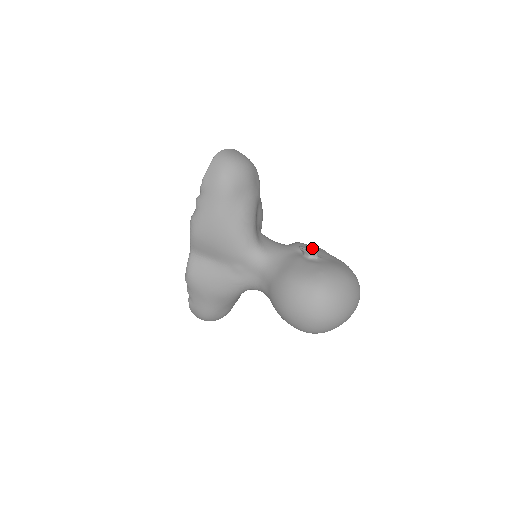
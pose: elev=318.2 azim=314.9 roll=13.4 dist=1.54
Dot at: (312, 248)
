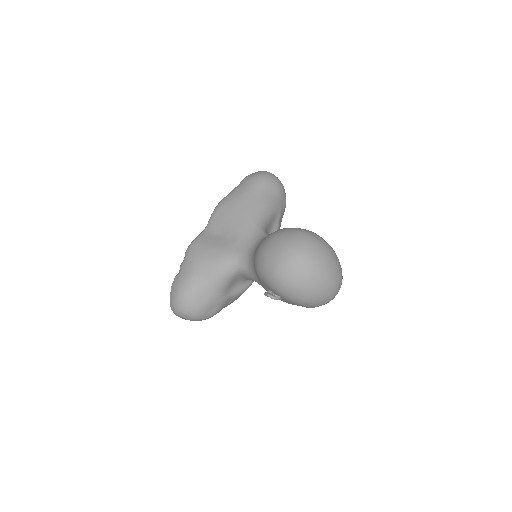
Dot at: occluded
